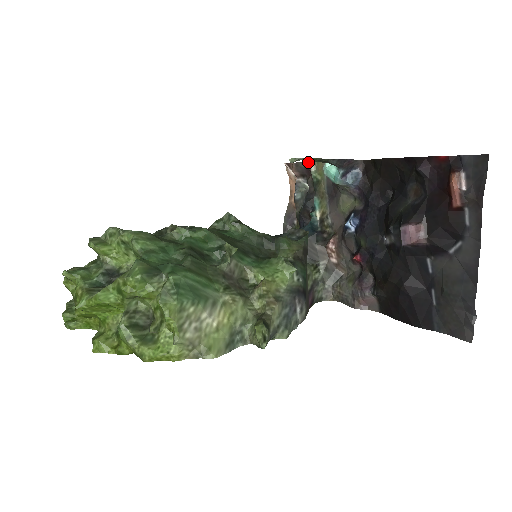
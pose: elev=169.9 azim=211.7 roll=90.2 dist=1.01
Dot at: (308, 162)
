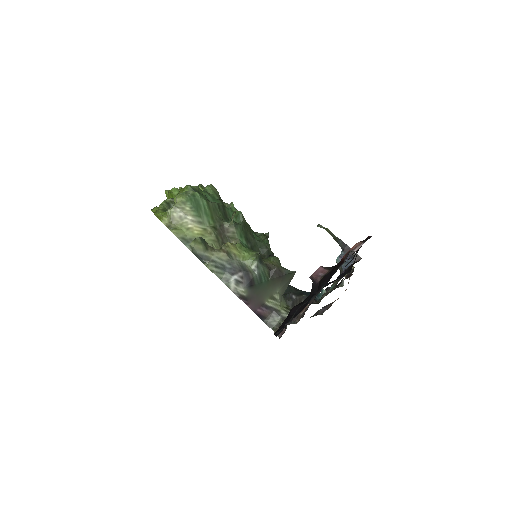
Dot at: occluded
